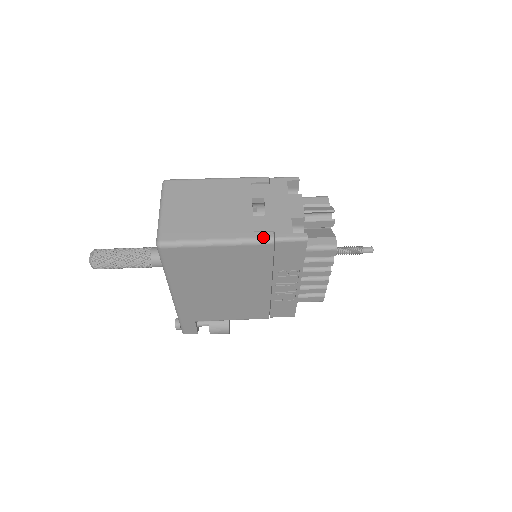
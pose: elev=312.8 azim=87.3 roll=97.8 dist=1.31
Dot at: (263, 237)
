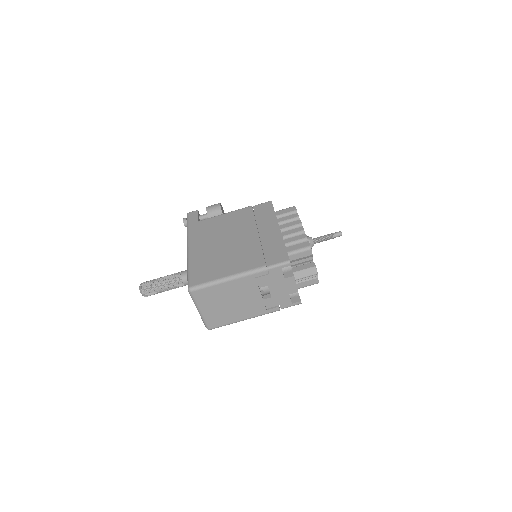
Dot at: (273, 311)
